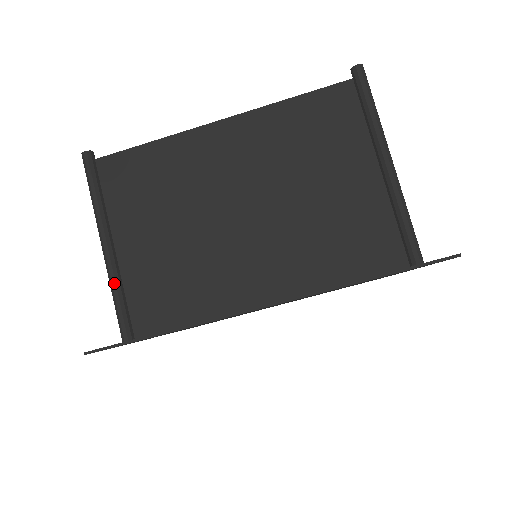
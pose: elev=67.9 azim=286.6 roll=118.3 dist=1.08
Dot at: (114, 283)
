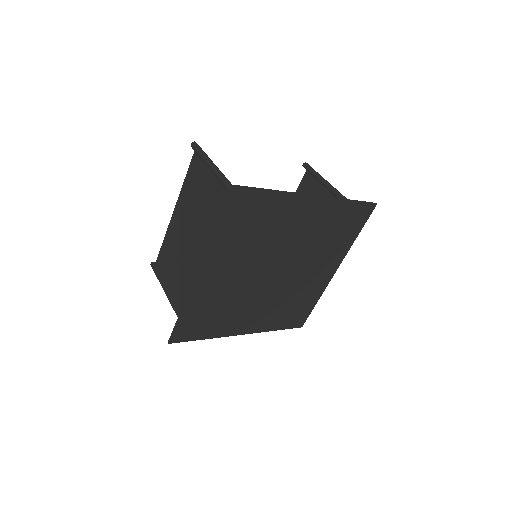
Dot at: (174, 308)
